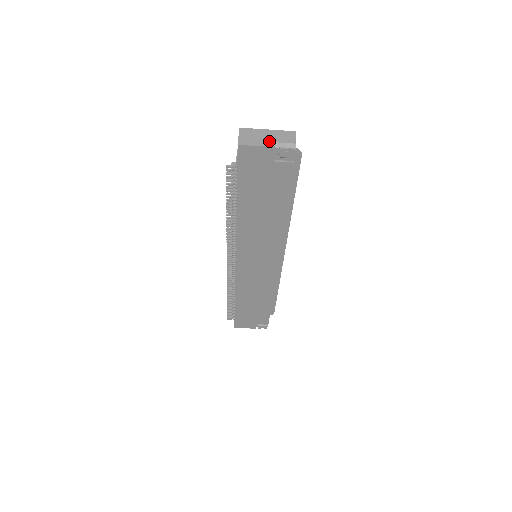
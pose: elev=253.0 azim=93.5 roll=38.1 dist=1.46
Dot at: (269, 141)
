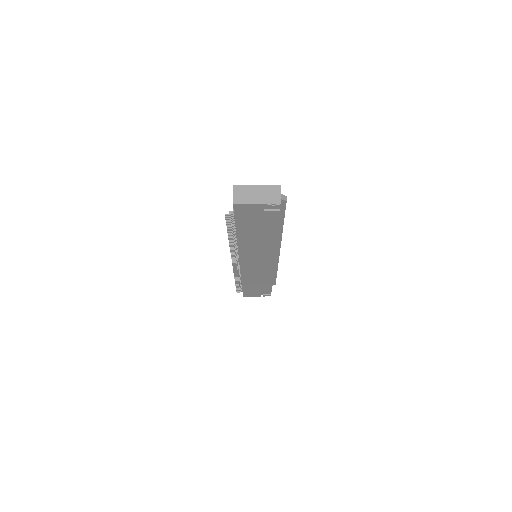
Dot at: (258, 198)
